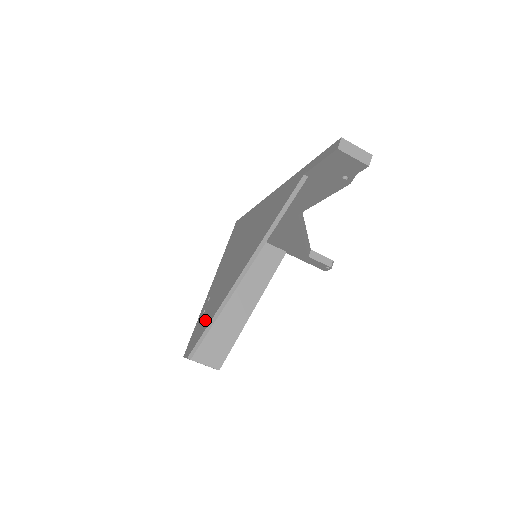
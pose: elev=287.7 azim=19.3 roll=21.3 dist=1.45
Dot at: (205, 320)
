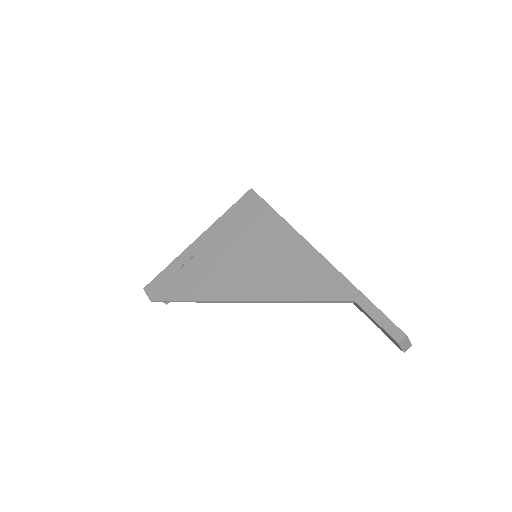
Dot at: (183, 286)
